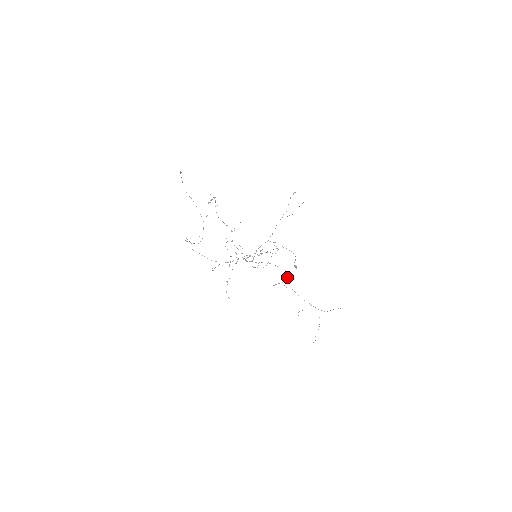
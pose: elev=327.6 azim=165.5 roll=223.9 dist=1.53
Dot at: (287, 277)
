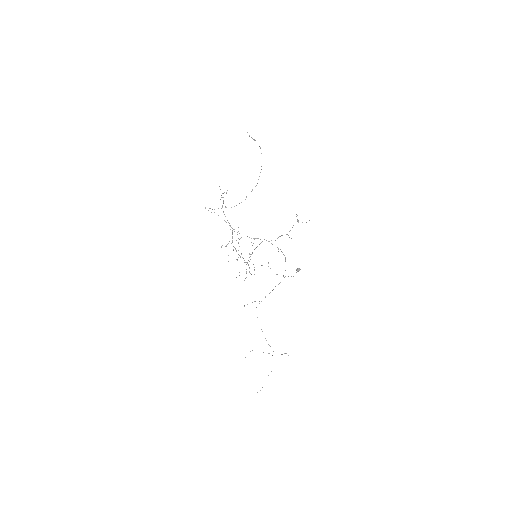
Dot at: (270, 292)
